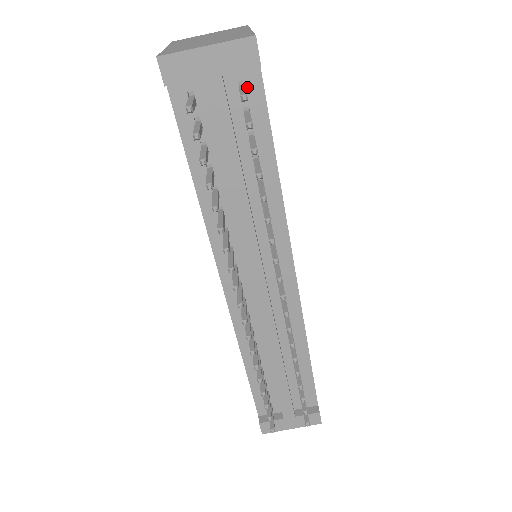
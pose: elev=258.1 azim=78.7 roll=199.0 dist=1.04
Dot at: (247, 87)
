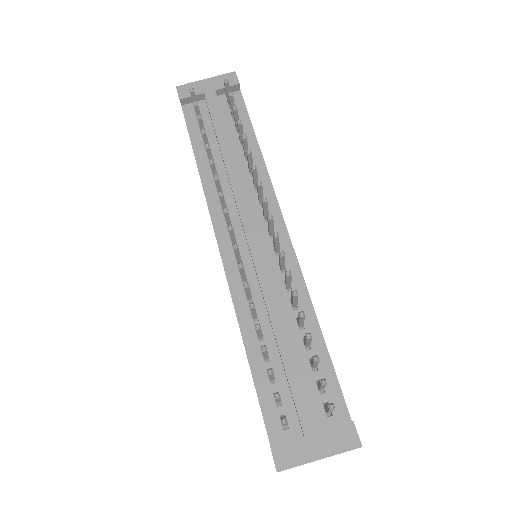
Dot at: occluded
